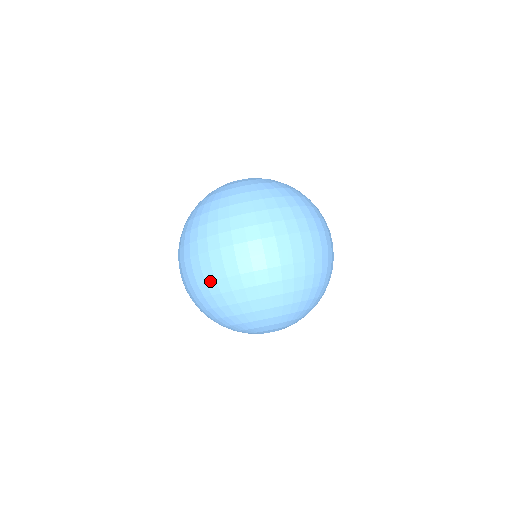
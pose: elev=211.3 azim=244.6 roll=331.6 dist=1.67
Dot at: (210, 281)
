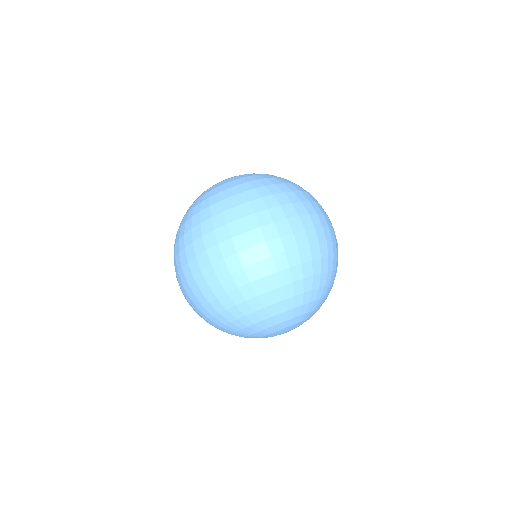
Dot at: (213, 282)
